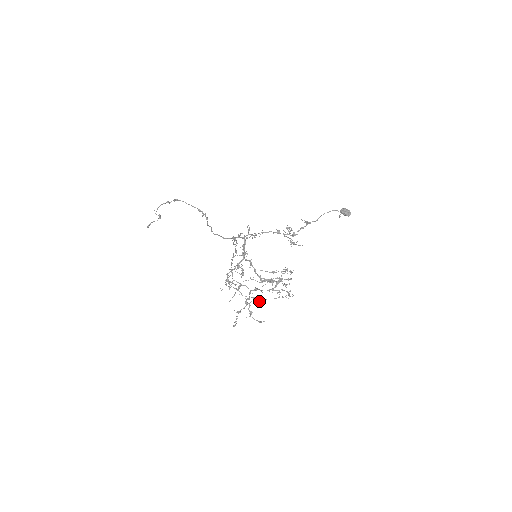
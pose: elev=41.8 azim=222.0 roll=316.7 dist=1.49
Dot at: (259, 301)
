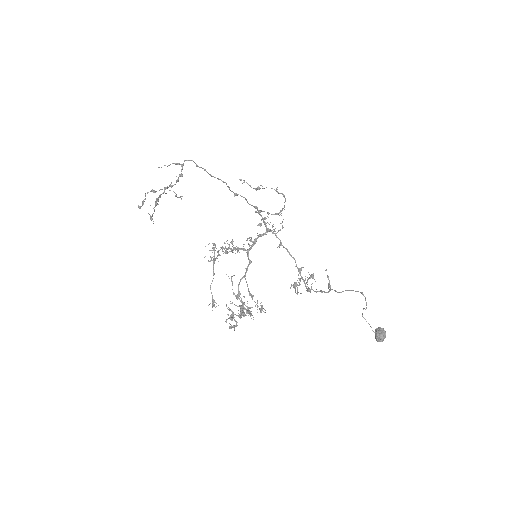
Dot at: occluded
